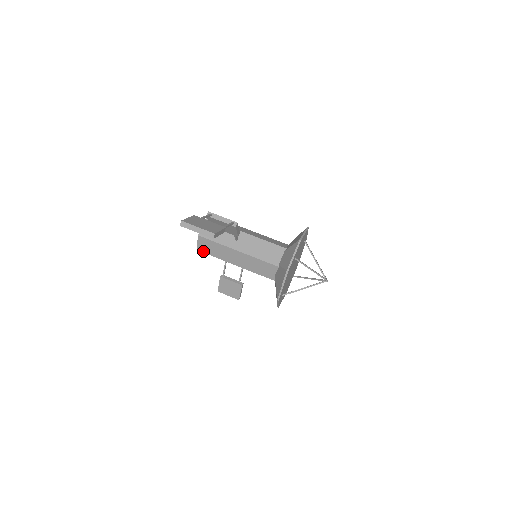
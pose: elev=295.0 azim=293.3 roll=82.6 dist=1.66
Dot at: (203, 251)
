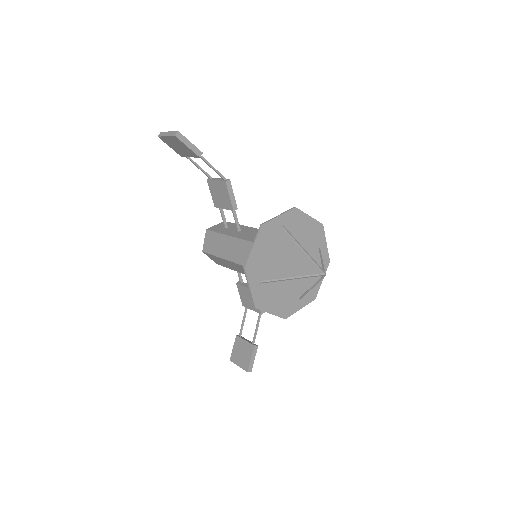
Dot at: (207, 251)
